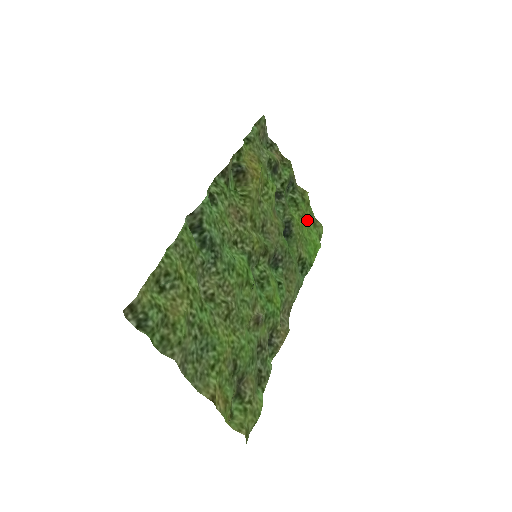
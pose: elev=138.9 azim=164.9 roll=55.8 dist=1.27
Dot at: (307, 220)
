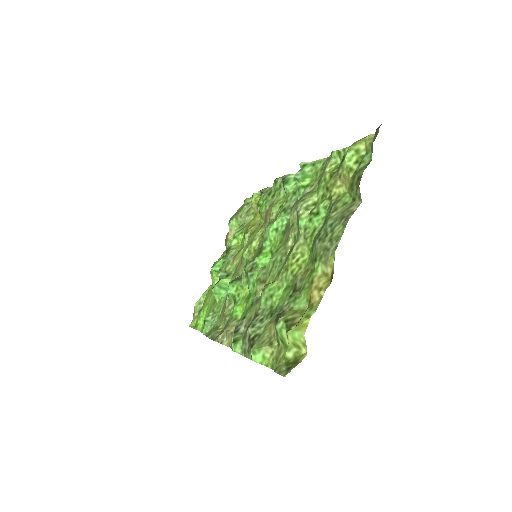
Dot at: (208, 299)
